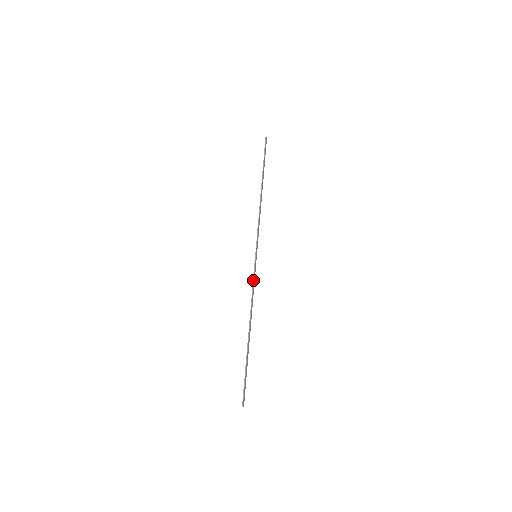
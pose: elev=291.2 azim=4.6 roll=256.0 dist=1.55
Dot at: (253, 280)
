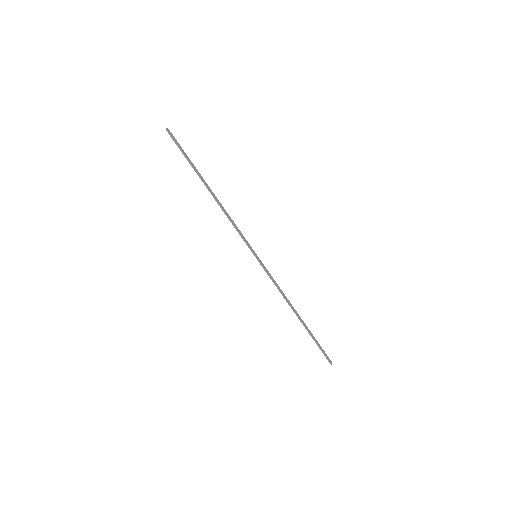
Dot at: (270, 278)
